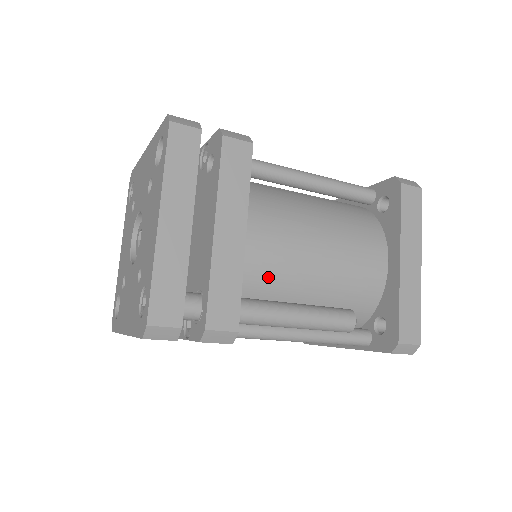
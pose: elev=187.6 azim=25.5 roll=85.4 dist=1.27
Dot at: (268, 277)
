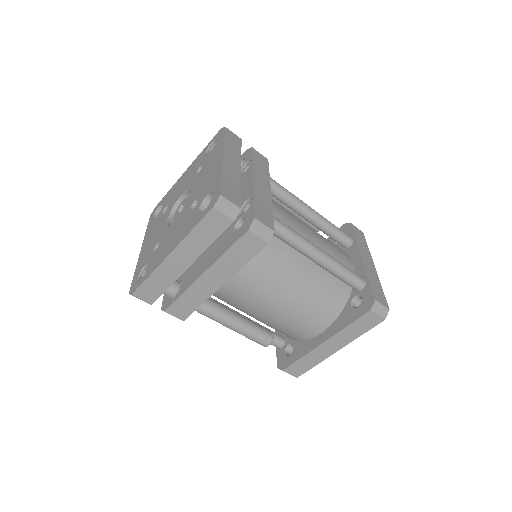
Dot at: (231, 298)
